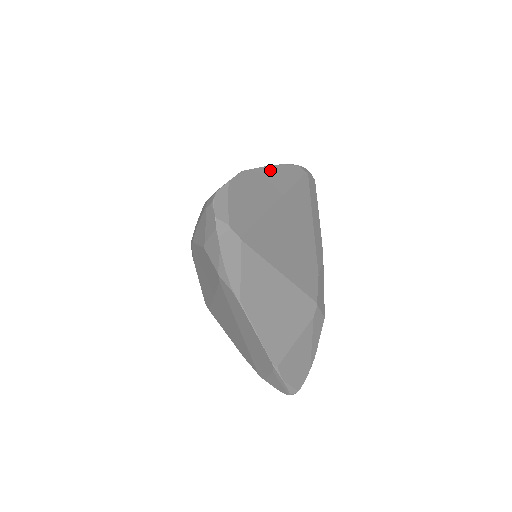
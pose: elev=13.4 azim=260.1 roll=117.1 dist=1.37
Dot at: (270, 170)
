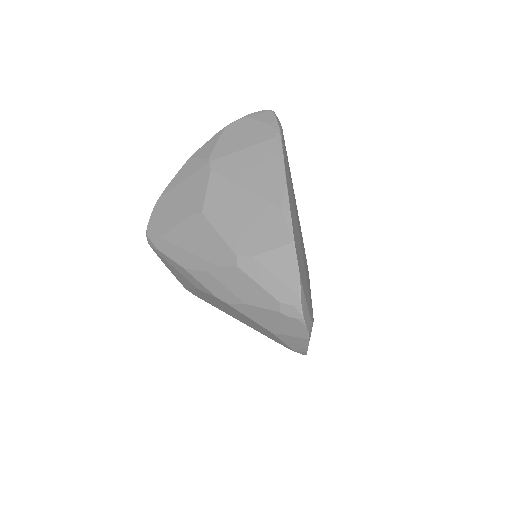
Dot at: (289, 192)
